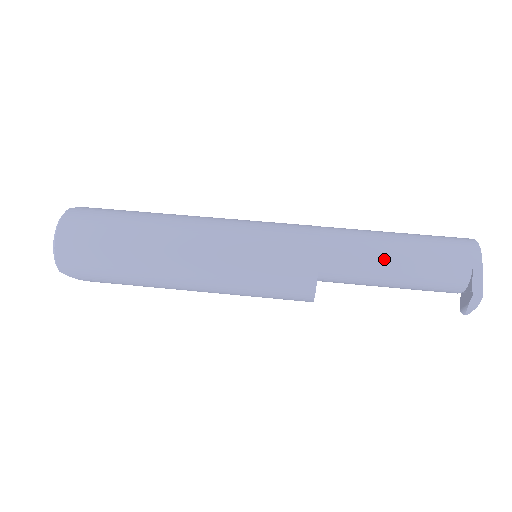
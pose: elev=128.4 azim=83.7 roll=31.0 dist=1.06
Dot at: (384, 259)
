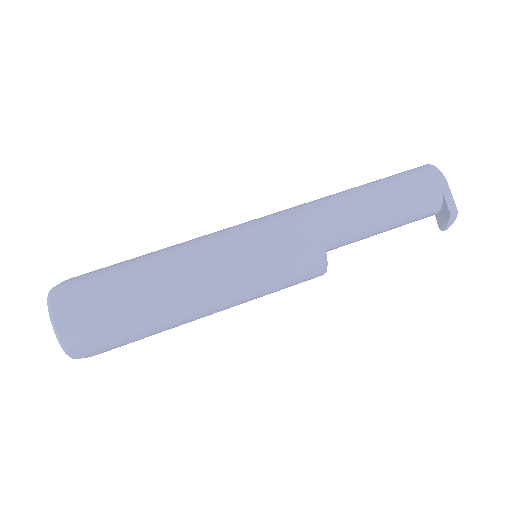
Dot at: (372, 213)
